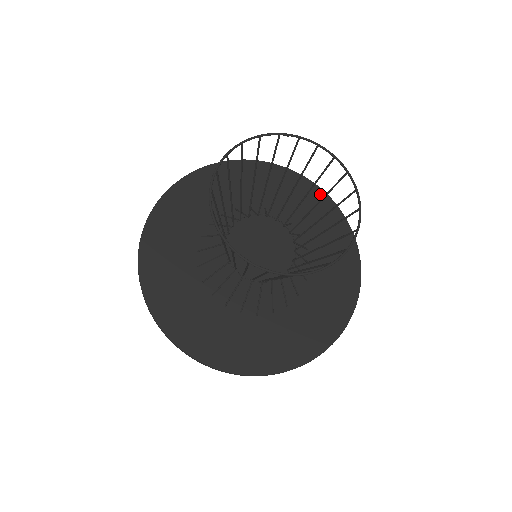
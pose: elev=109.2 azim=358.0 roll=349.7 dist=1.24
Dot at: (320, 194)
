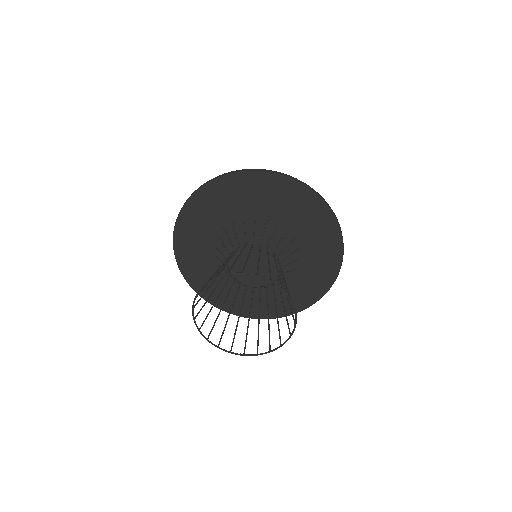
Dot at: (319, 204)
